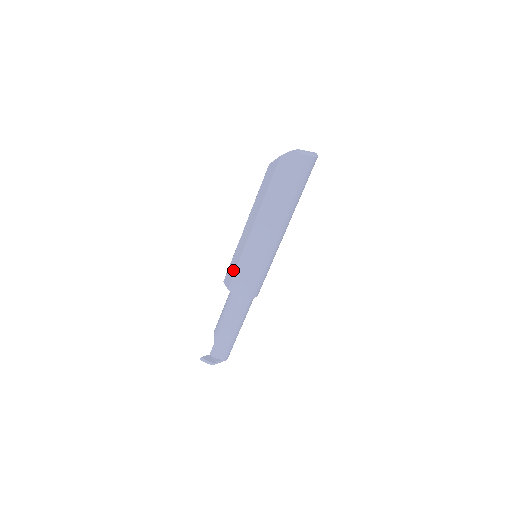
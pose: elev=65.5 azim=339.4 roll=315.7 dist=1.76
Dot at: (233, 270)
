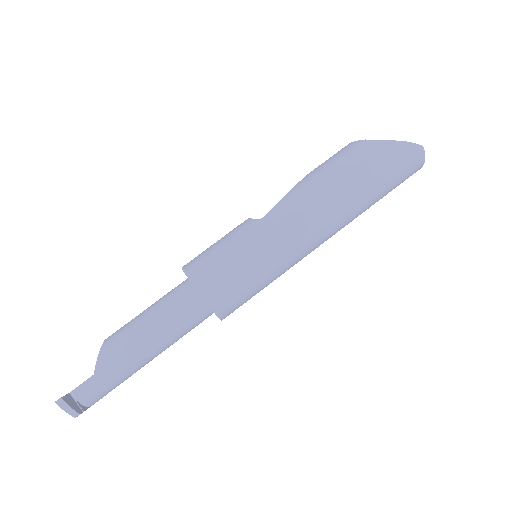
Dot at: (226, 265)
